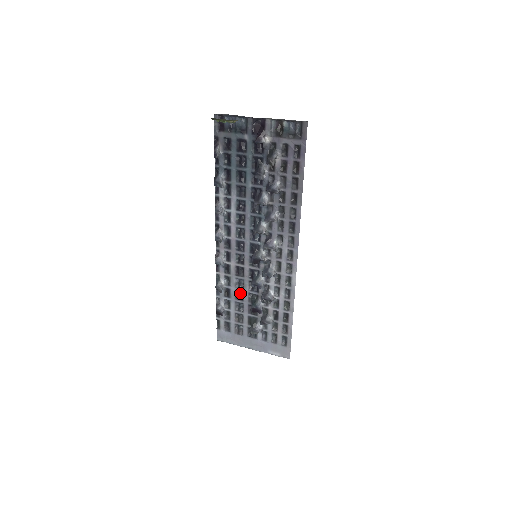
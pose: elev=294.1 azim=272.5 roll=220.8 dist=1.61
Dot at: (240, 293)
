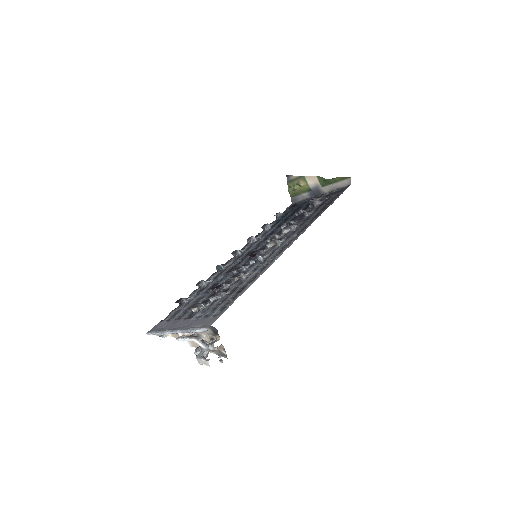
Dot at: (215, 285)
